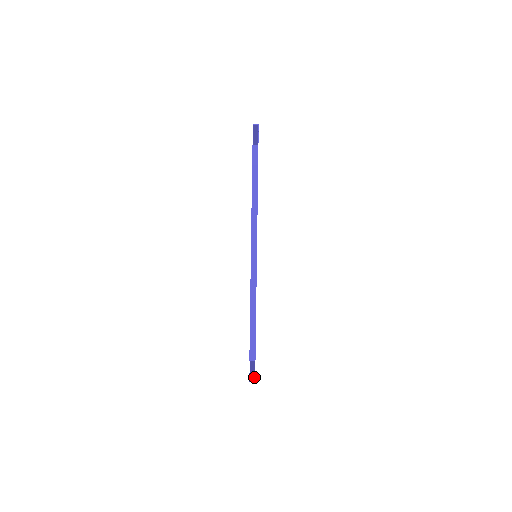
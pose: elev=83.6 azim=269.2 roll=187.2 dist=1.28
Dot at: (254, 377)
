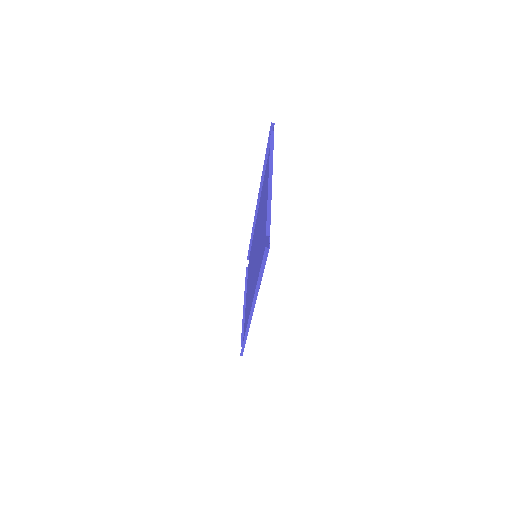
Dot at: (269, 245)
